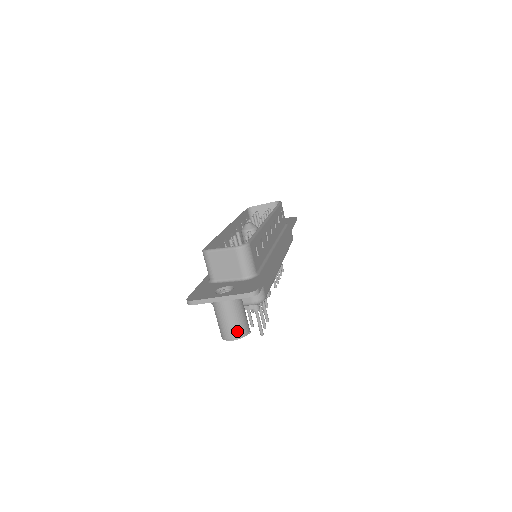
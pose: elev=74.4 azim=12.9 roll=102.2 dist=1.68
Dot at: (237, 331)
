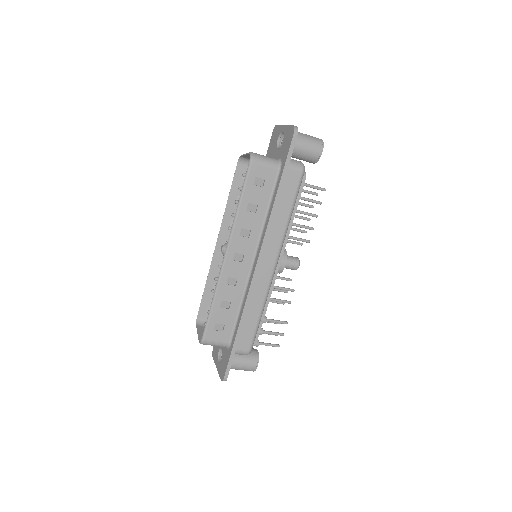
Dot at: occluded
